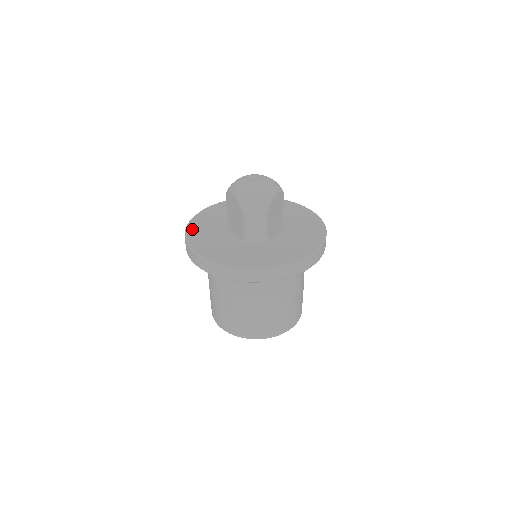
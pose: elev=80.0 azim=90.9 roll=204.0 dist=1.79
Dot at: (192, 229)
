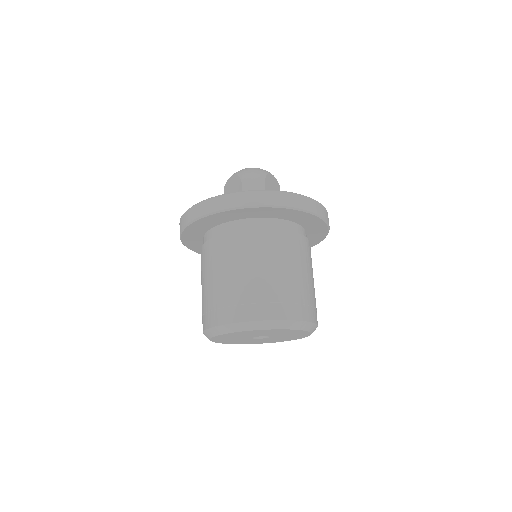
Dot at: occluded
